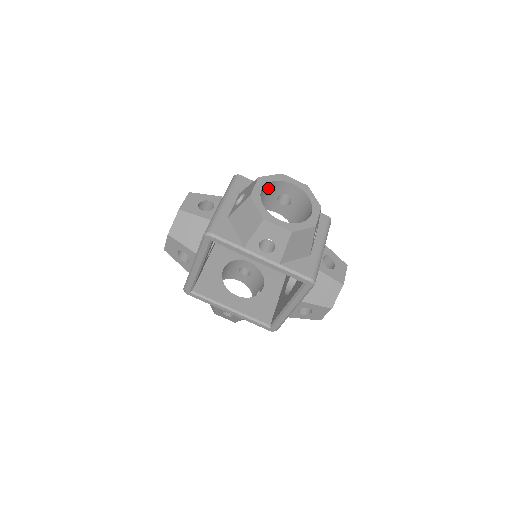
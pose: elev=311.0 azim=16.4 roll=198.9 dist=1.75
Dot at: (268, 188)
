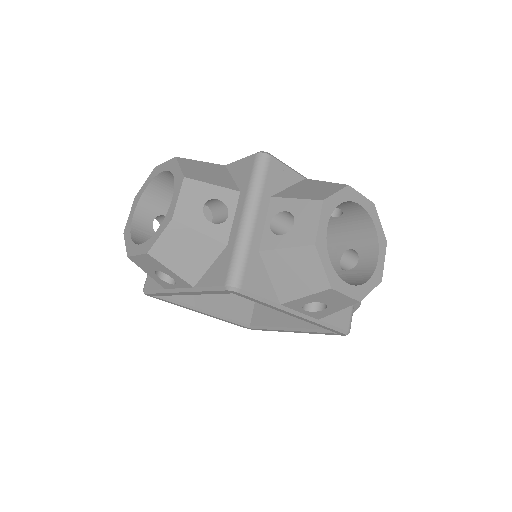
Dot at: occluded
